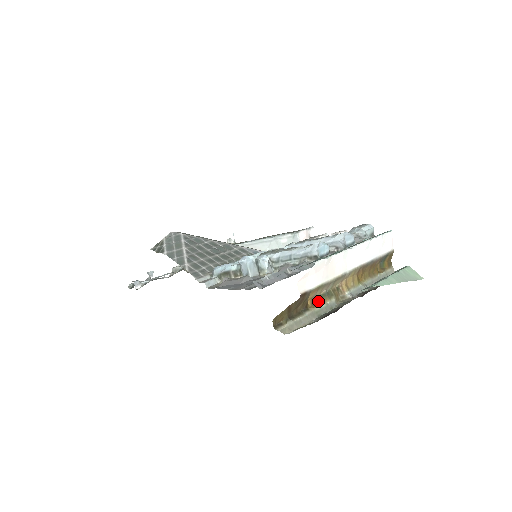
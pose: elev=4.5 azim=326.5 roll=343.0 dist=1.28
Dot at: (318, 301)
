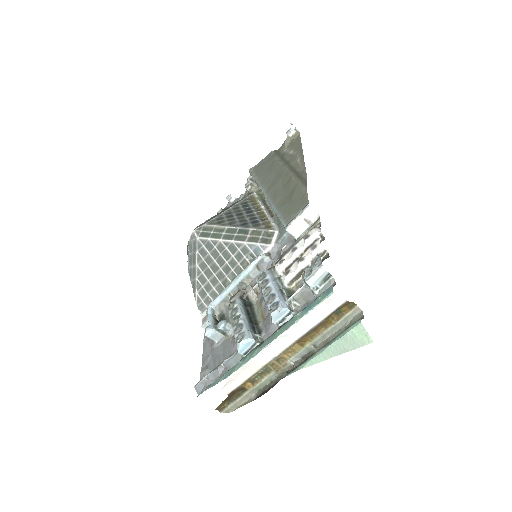
Dot at: (257, 379)
